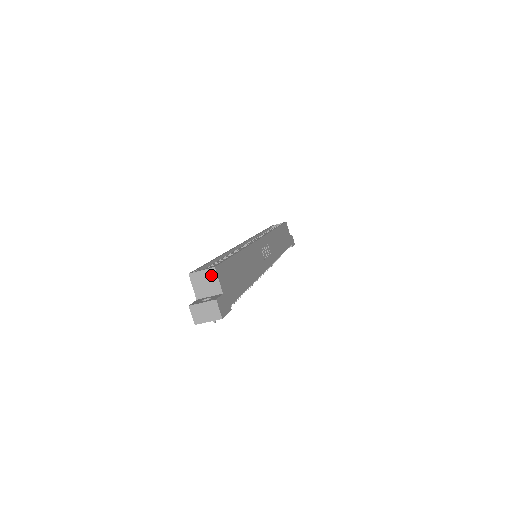
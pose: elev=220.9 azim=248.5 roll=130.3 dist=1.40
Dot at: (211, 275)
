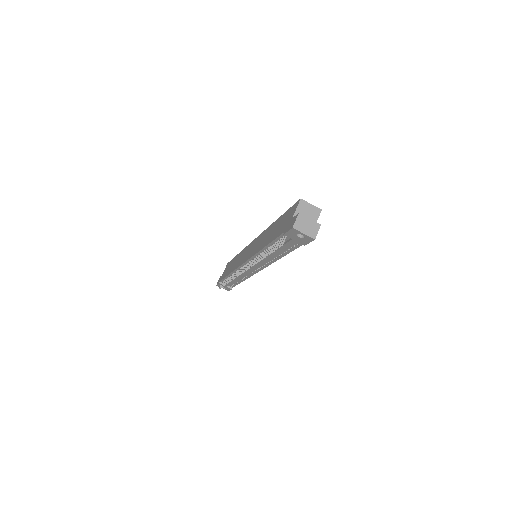
Dot at: (315, 212)
